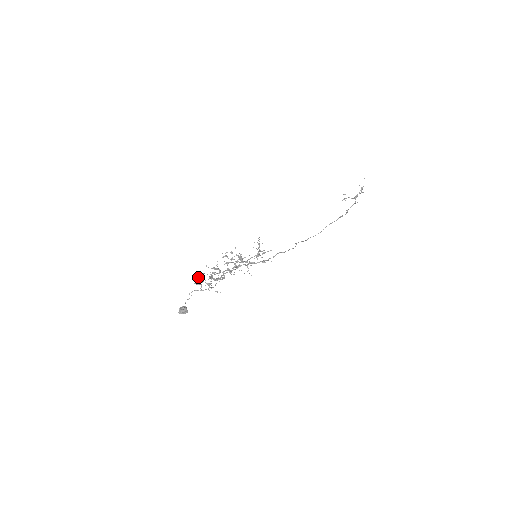
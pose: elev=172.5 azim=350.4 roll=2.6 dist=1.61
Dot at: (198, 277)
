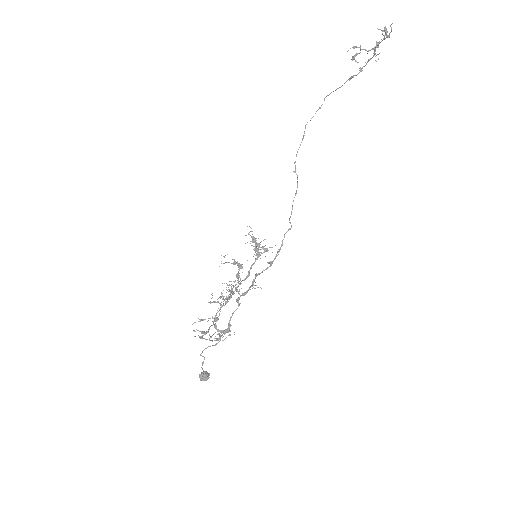
Dot at: occluded
